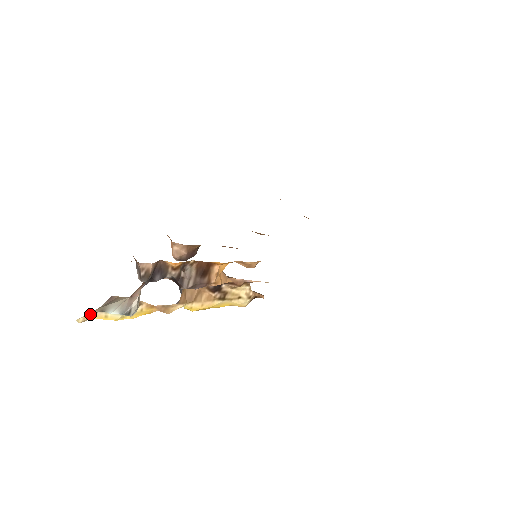
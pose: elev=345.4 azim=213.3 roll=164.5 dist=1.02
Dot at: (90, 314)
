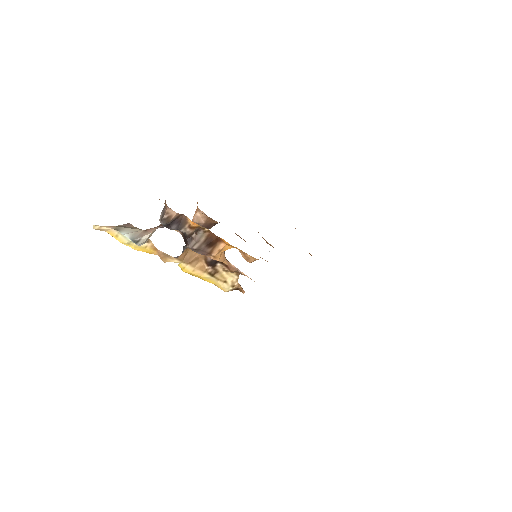
Dot at: (106, 227)
